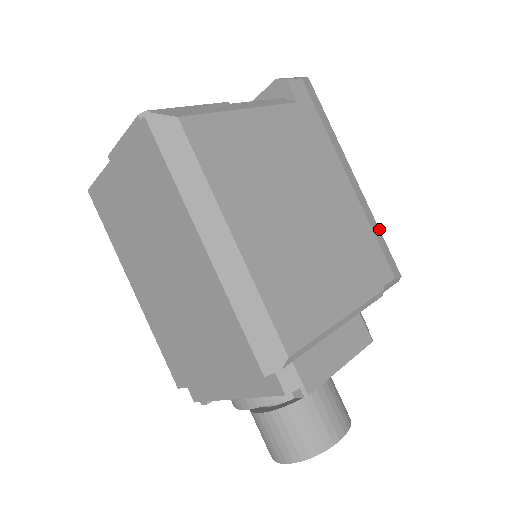
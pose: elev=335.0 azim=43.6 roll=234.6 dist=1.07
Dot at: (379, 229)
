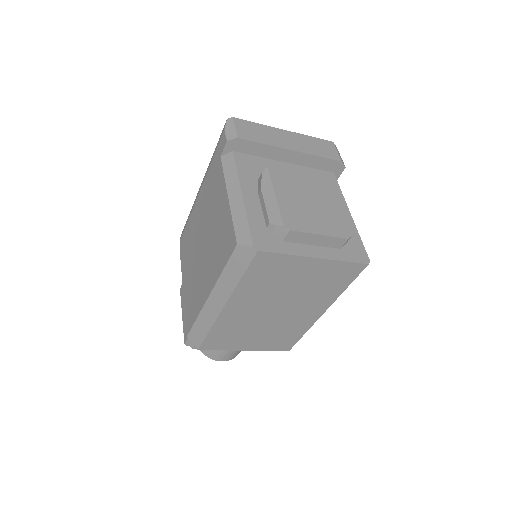
Dot at: occluded
